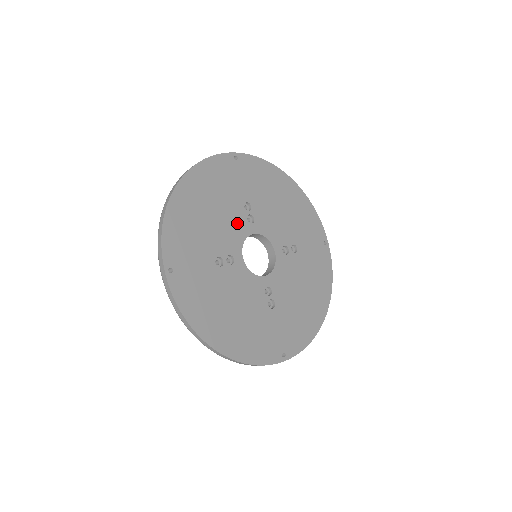
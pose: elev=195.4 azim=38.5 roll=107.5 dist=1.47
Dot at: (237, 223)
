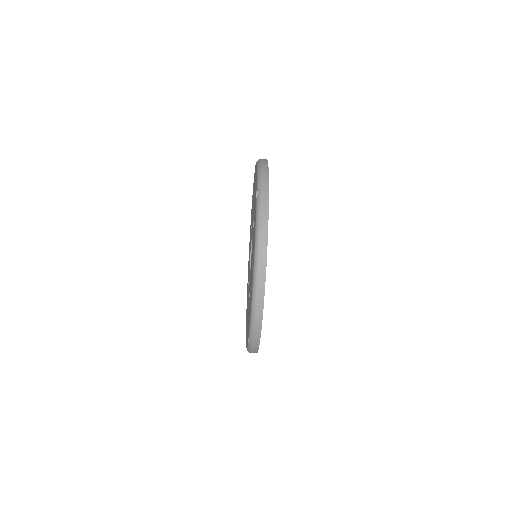
Dot at: occluded
